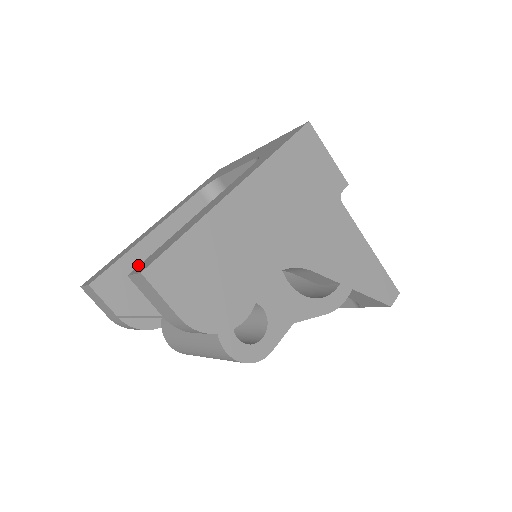
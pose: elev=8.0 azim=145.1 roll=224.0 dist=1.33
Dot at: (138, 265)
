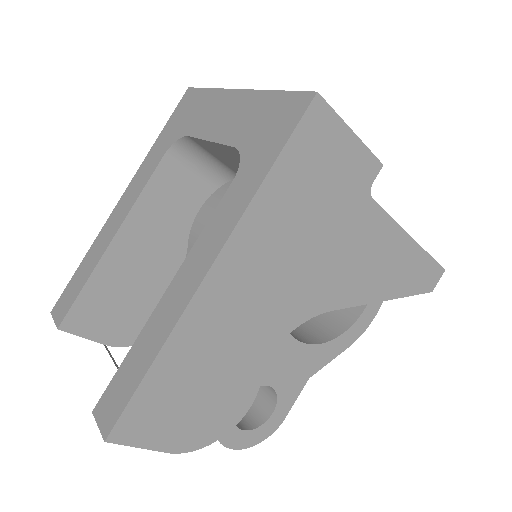
Dot at: (110, 283)
